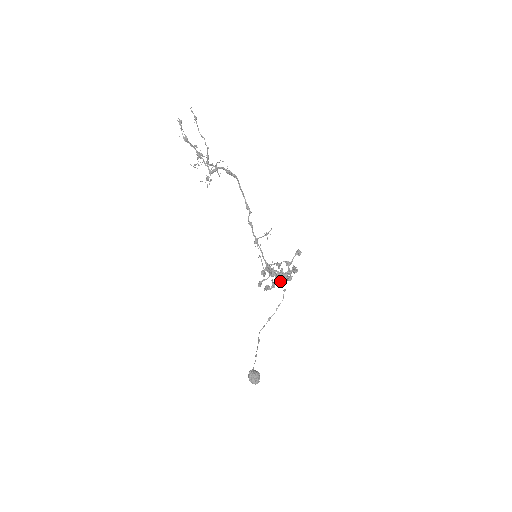
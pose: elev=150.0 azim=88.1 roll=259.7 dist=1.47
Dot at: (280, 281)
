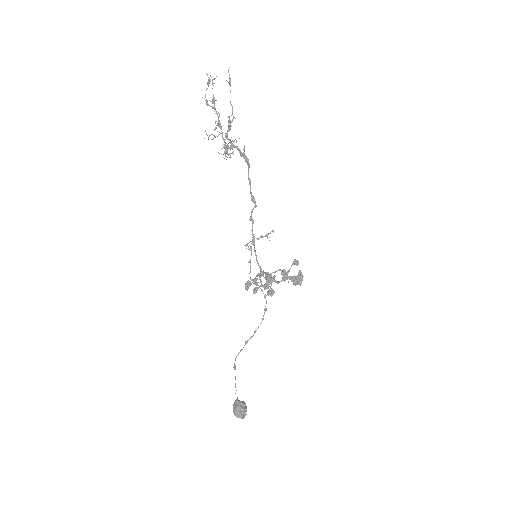
Dot at: (265, 296)
